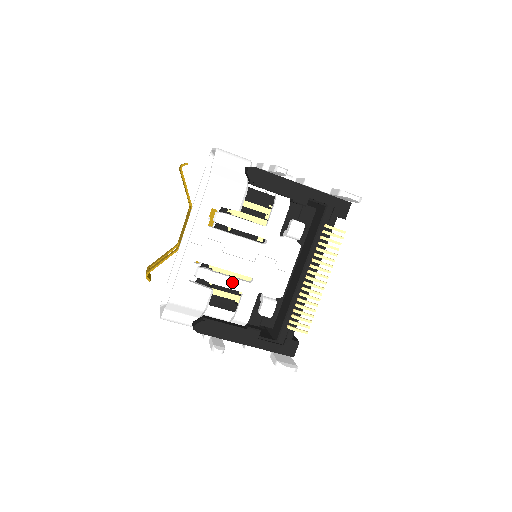
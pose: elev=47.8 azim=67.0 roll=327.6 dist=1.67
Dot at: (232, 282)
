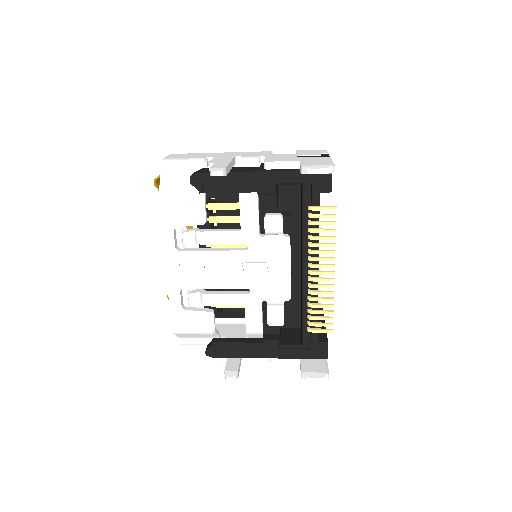
Dot at: (228, 299)
